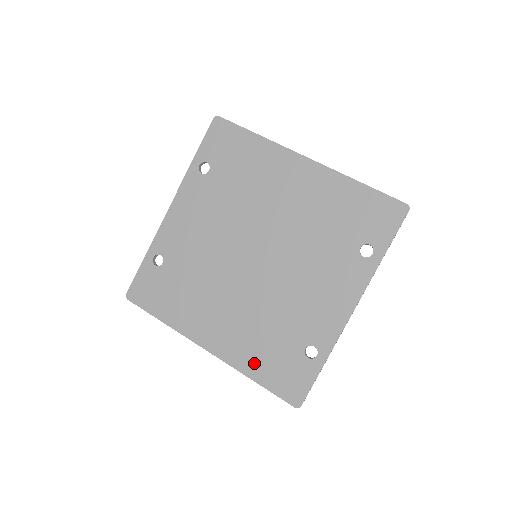
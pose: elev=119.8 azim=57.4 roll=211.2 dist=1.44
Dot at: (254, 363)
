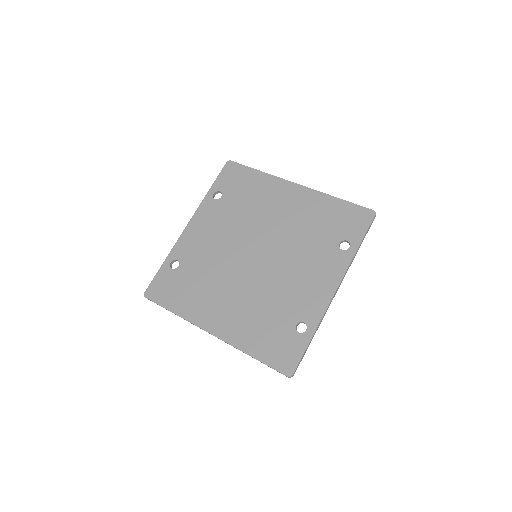
Dot at: (252, 341)
